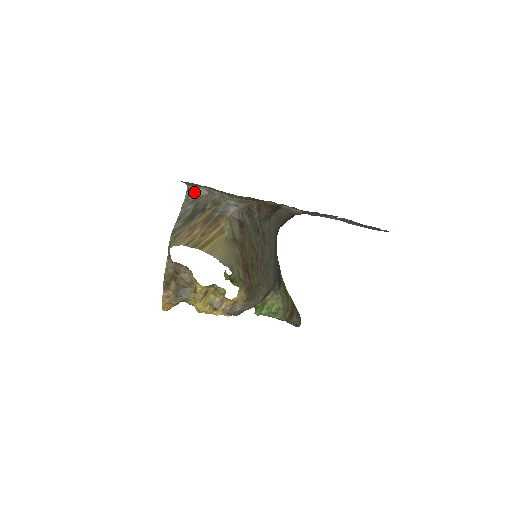
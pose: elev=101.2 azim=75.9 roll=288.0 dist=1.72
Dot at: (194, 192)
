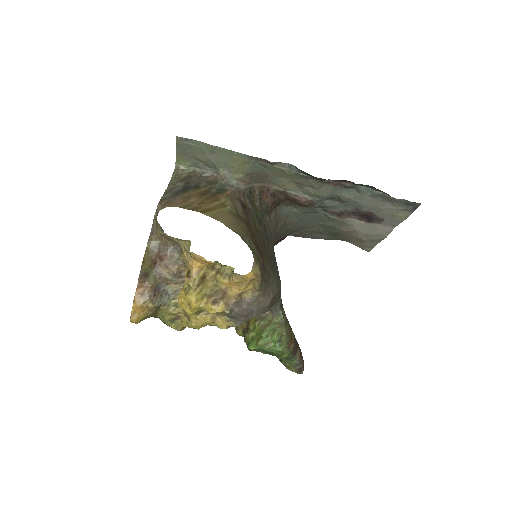
Dot at: (184, 171)
